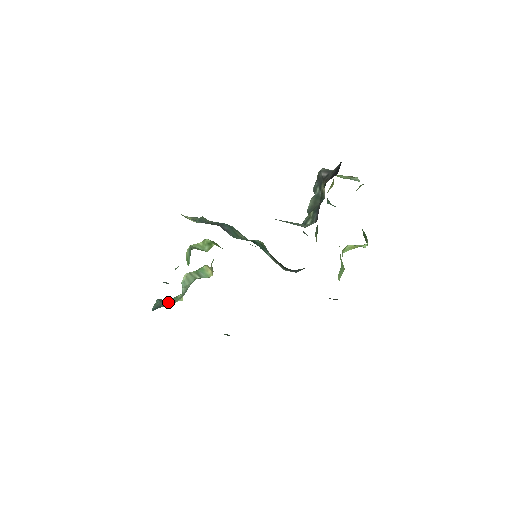
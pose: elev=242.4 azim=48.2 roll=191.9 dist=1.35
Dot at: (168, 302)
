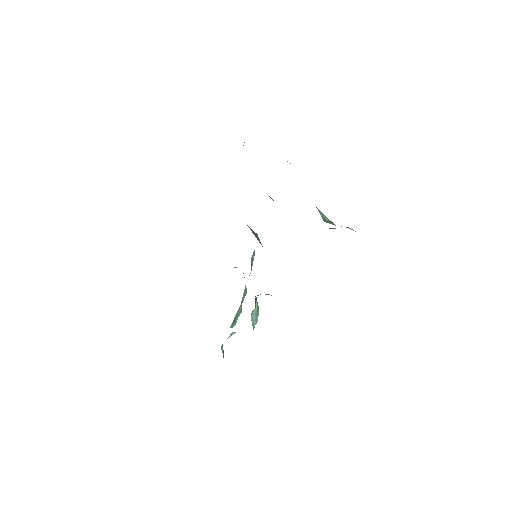
Dot at: occluded
